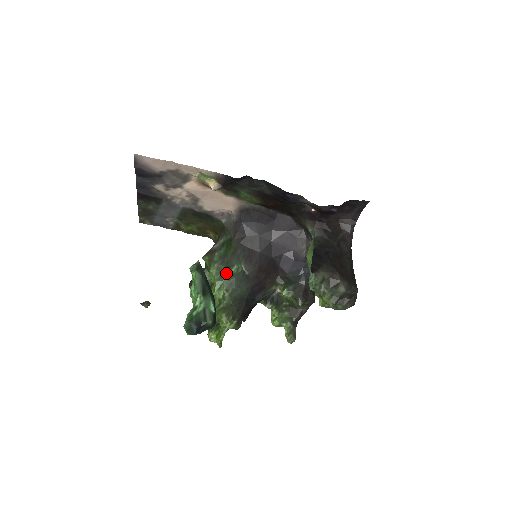
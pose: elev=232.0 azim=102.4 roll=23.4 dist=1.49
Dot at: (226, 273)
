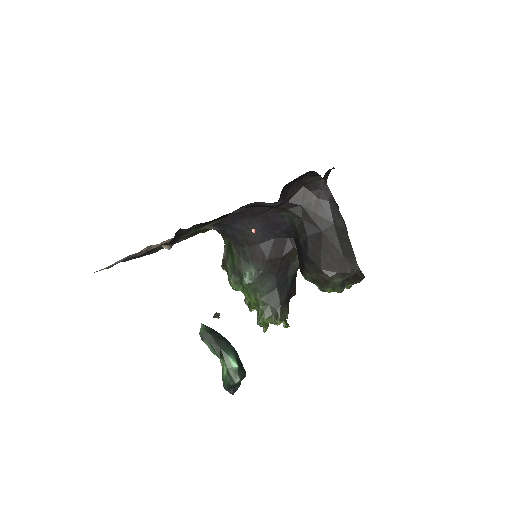
Dot at: (243, 285)
